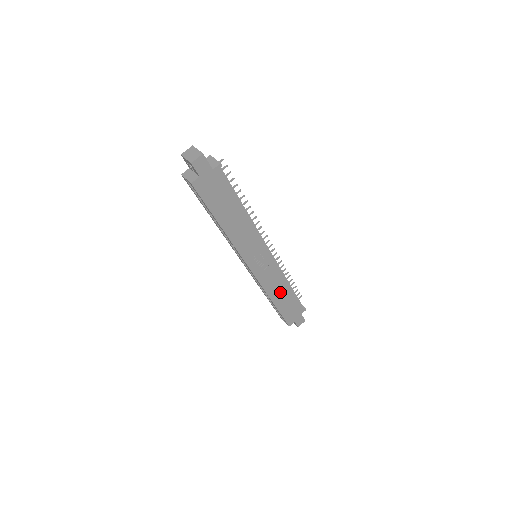
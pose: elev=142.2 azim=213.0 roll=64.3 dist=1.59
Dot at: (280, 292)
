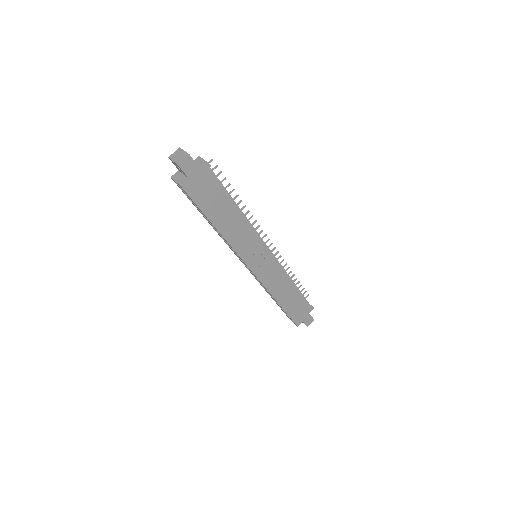
Dot at: (284, 292)
